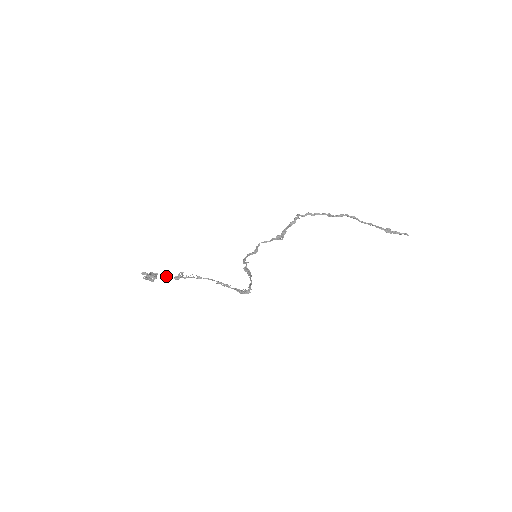
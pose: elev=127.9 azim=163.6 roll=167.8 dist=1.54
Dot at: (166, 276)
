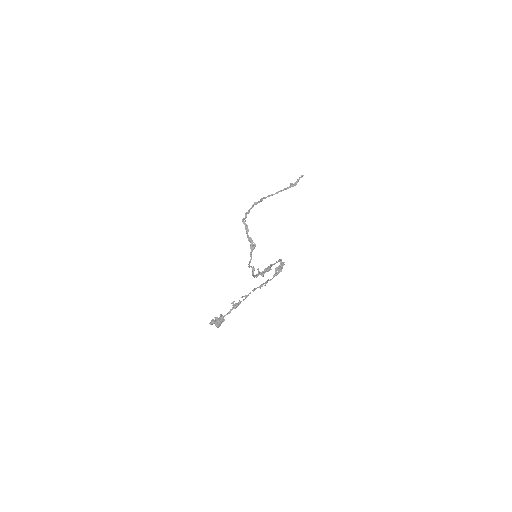
Dot at: (227, 314)
